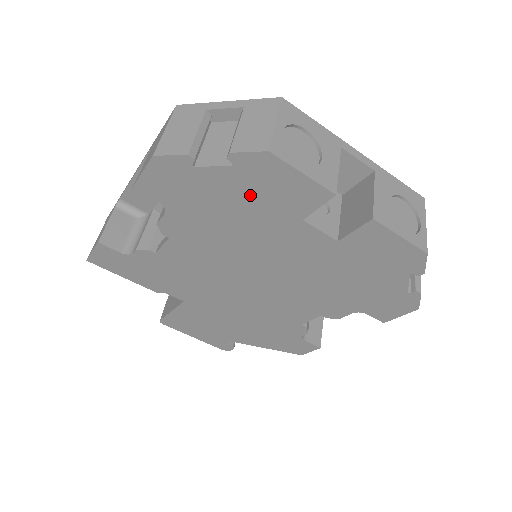
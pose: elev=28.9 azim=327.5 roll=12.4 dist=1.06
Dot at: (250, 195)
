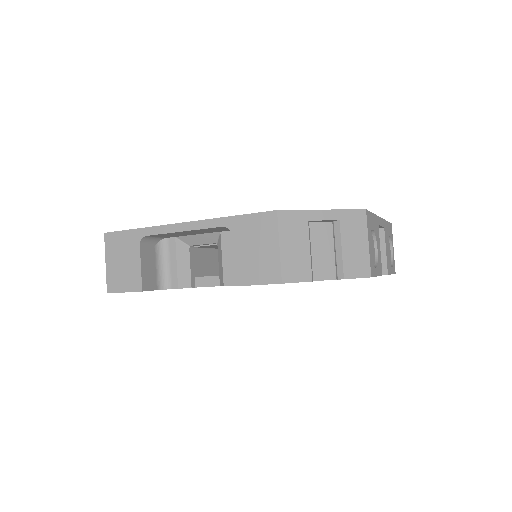
Dot at: occluded
